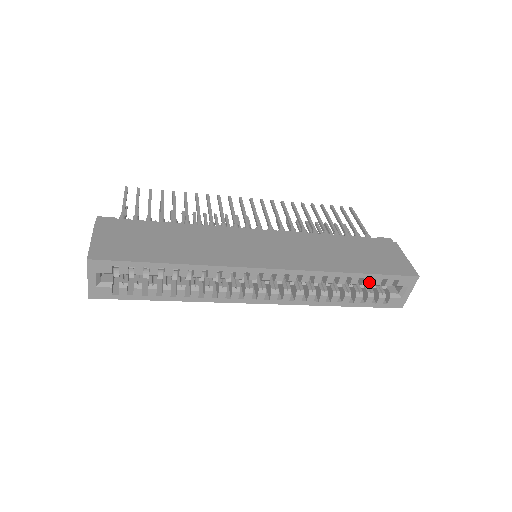
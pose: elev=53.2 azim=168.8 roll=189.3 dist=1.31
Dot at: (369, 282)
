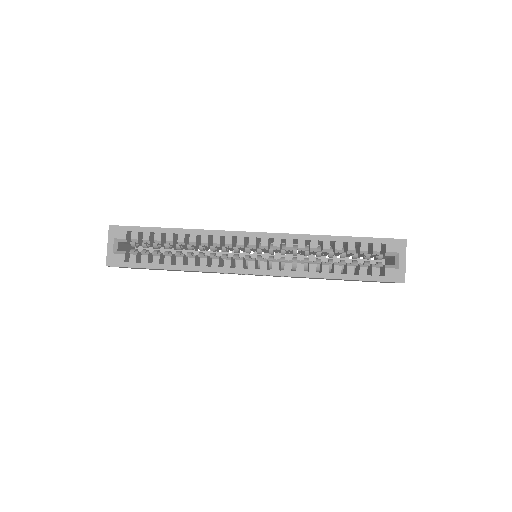
Dot at: occluded
